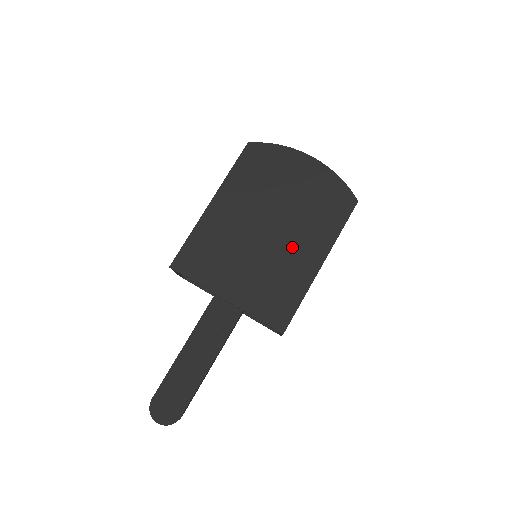
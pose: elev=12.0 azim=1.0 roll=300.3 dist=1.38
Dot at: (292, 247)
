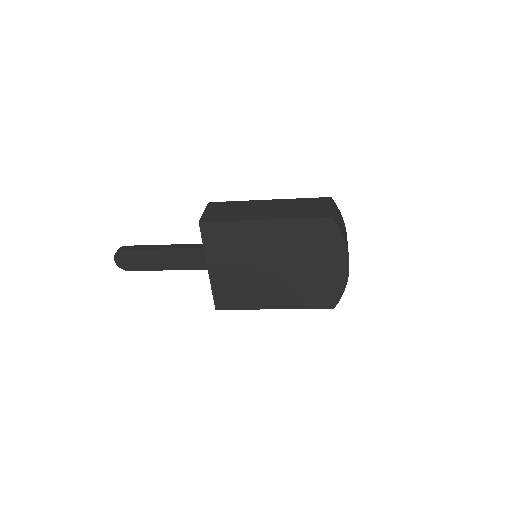
Dot at: (272, 288)
